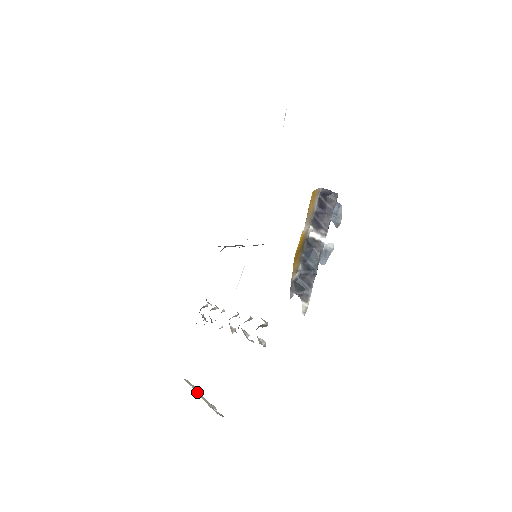
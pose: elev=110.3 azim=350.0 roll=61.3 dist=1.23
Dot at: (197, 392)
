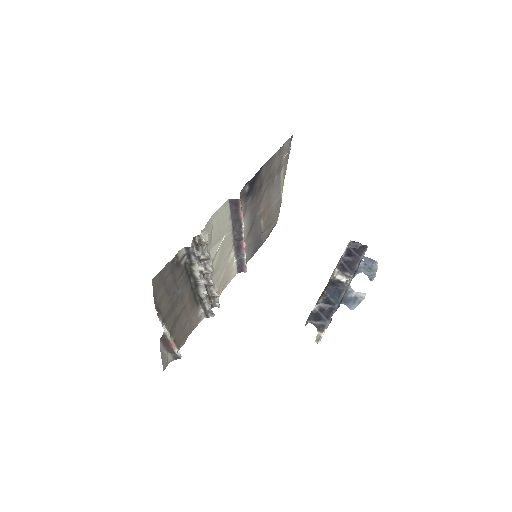
Dot at: occluded
